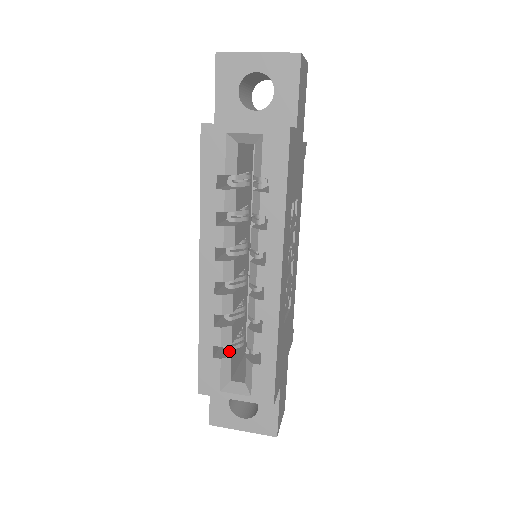
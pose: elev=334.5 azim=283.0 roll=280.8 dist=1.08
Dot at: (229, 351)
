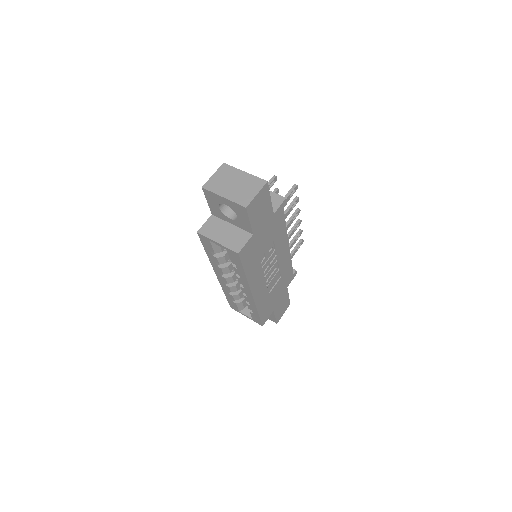
Dot at: (242, 297)
